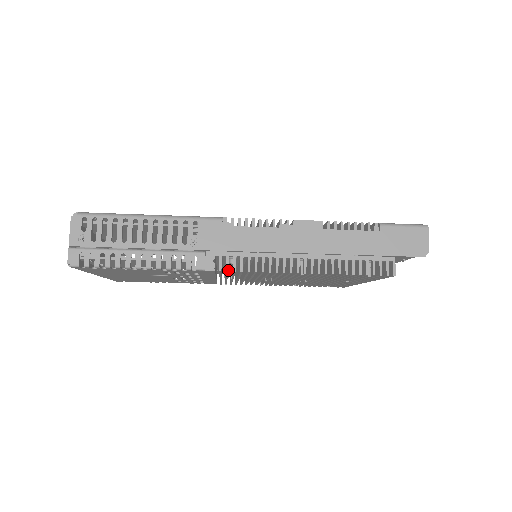
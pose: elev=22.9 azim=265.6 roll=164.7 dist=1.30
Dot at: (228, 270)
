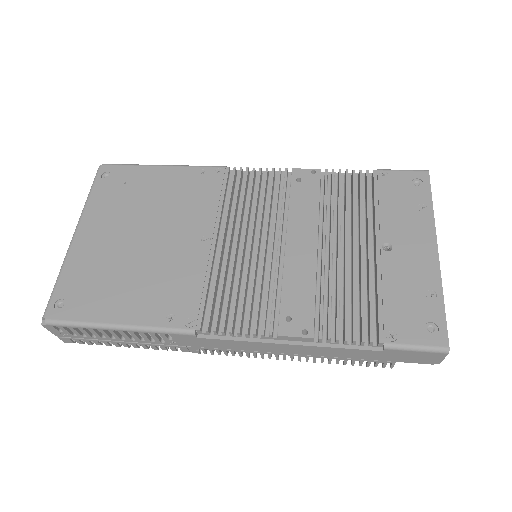
Dot at: (213, 354)
